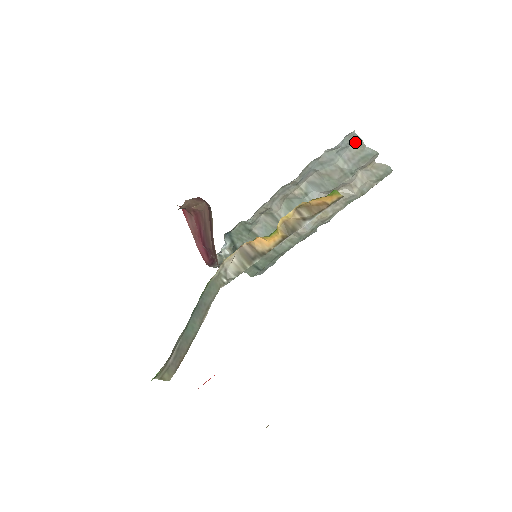
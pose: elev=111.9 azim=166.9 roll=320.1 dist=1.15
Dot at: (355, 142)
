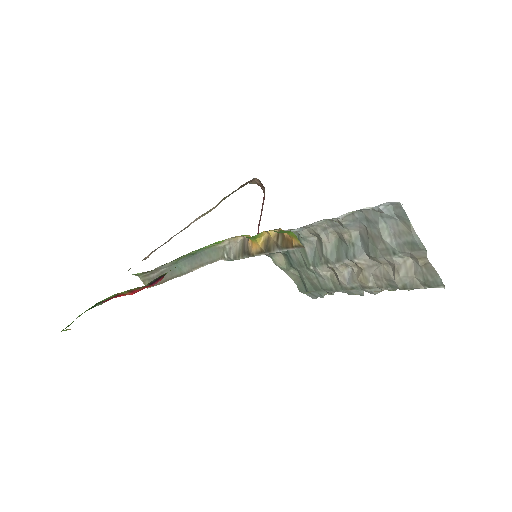
Dot at: (403, 218)
